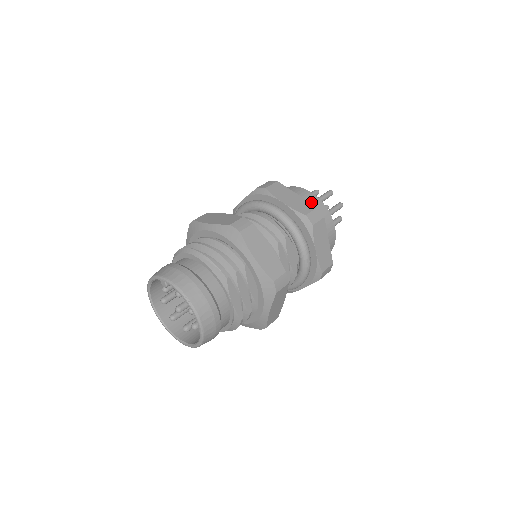
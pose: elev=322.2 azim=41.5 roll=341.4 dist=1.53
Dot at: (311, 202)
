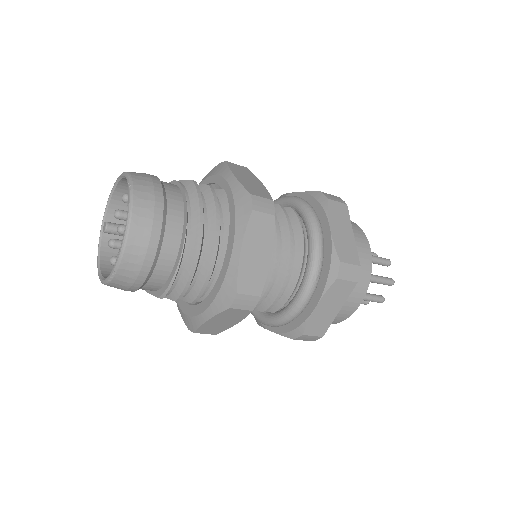
Dot at: occluded
